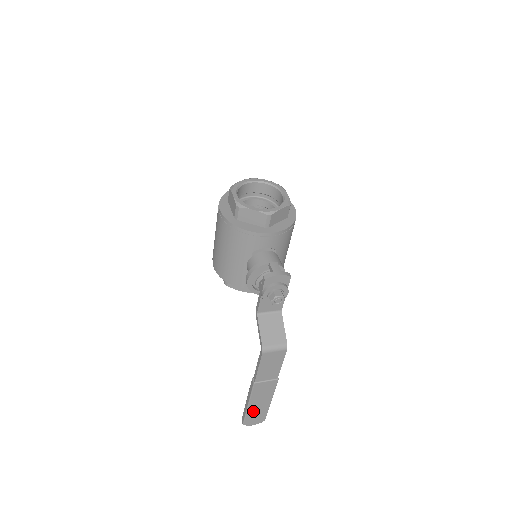
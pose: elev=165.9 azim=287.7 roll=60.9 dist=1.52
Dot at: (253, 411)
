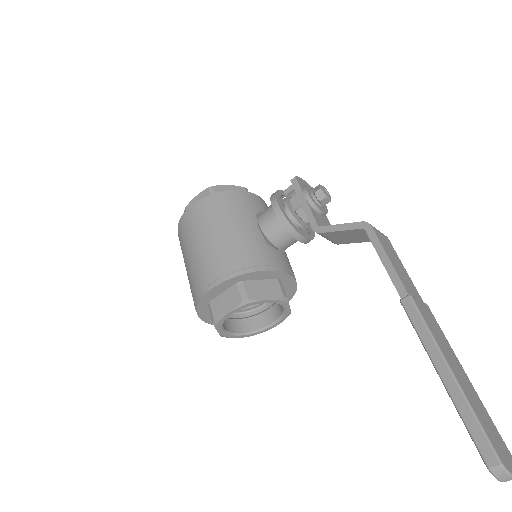
Dot at: (472, 402)
